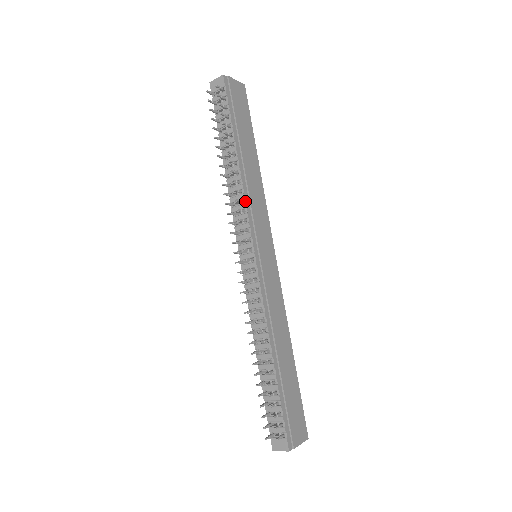
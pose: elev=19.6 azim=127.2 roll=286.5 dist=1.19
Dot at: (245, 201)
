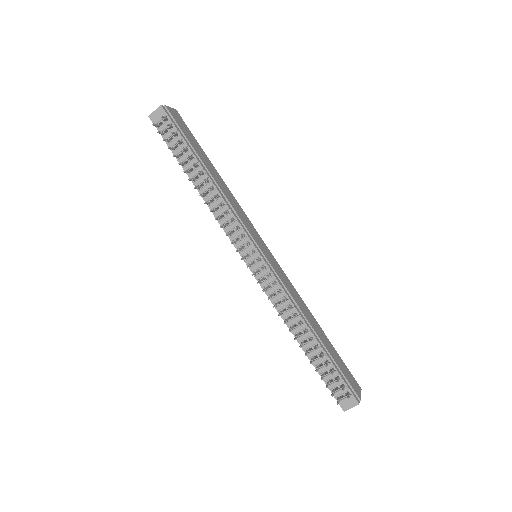
Dot at: (231, 211)
